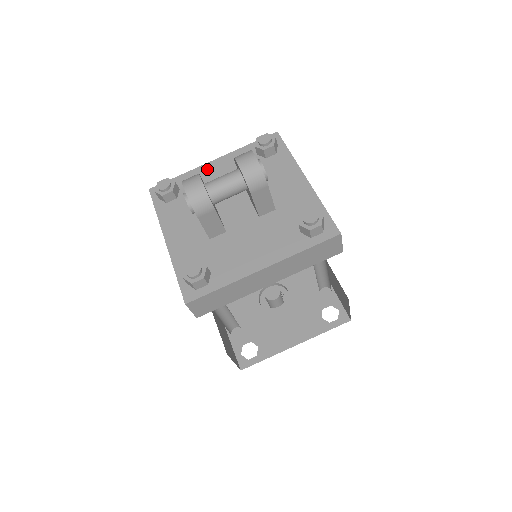
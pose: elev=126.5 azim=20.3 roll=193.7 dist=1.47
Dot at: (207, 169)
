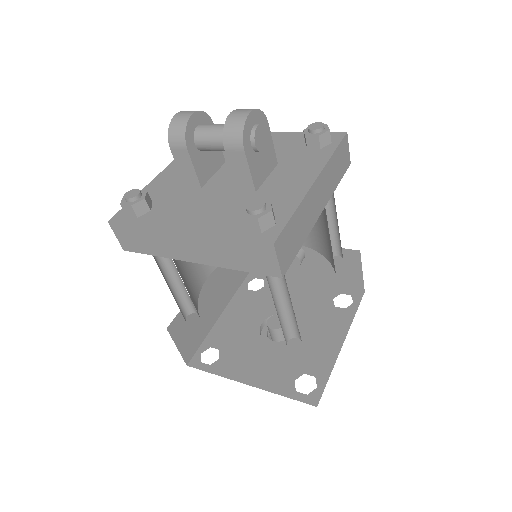
Dot at: occluded
